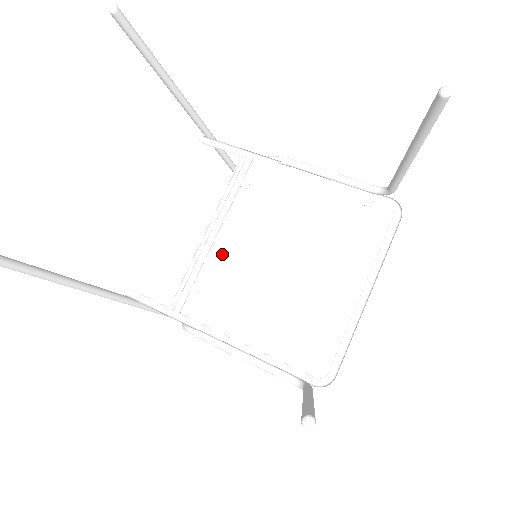
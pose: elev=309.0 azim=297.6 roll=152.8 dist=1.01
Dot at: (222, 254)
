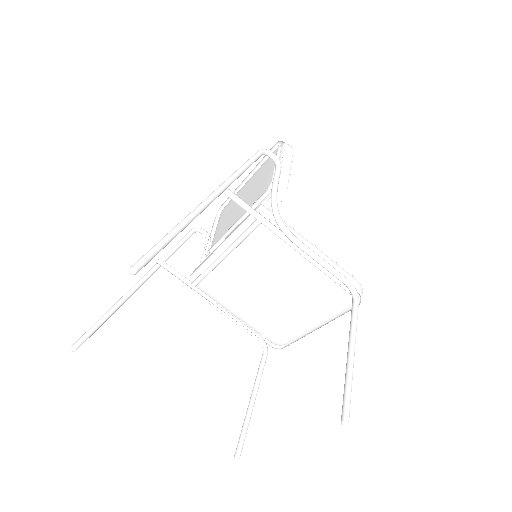
Dot at: (227, 270)
